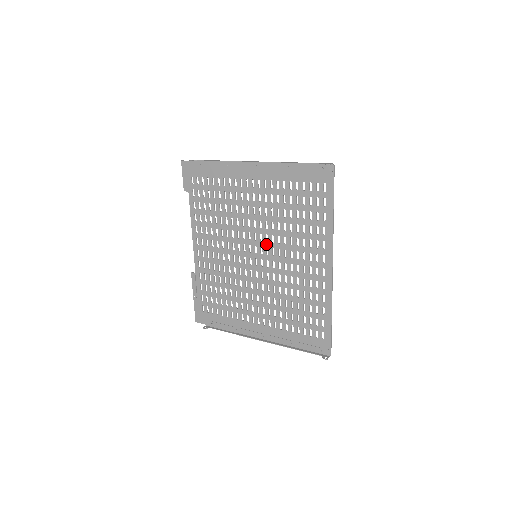
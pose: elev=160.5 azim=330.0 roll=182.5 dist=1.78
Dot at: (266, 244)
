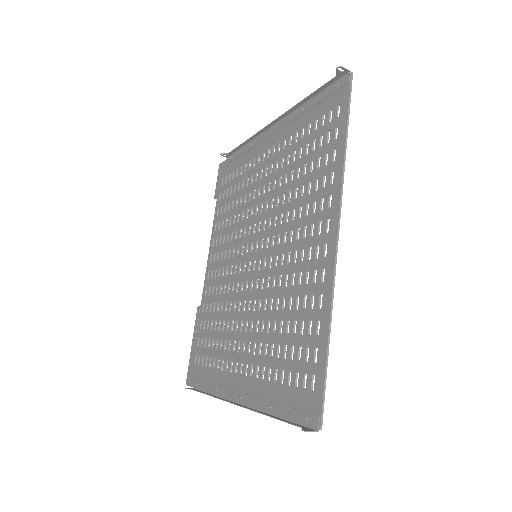
Dot at: (268, 232)
